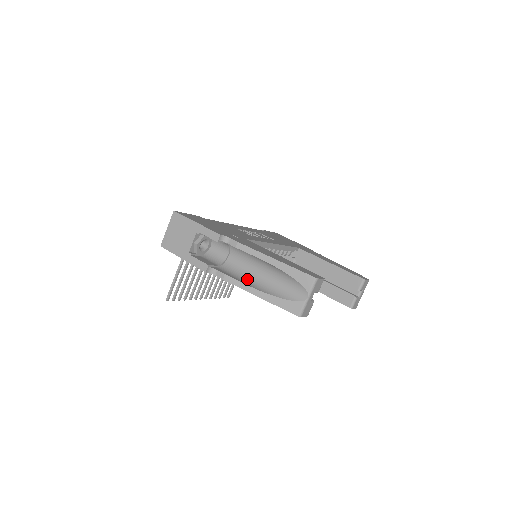
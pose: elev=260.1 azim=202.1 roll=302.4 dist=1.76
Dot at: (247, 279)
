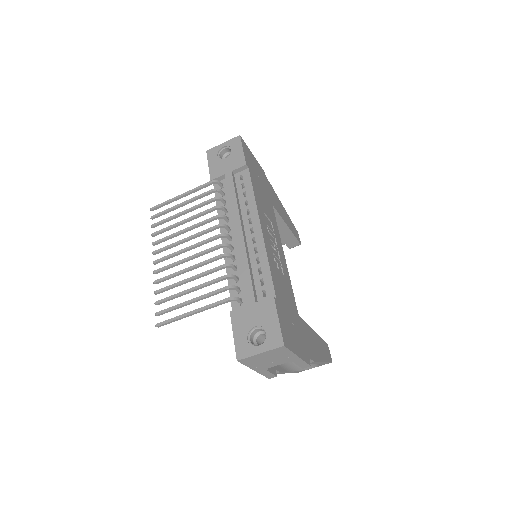
Dot at: occluded
